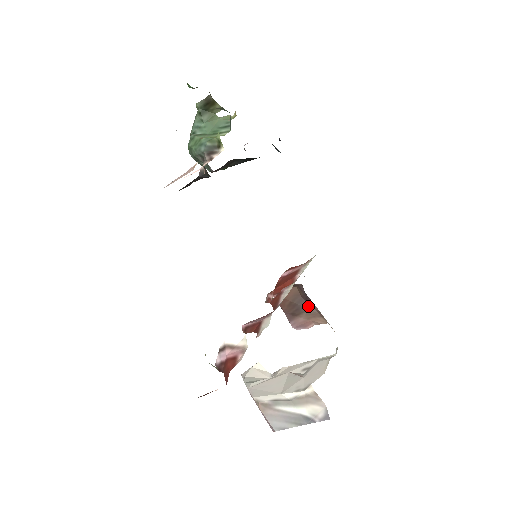
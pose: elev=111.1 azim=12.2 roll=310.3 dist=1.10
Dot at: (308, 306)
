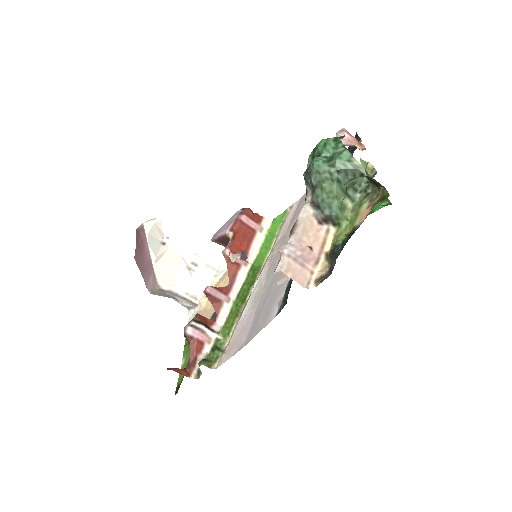
Dot at: occluded
